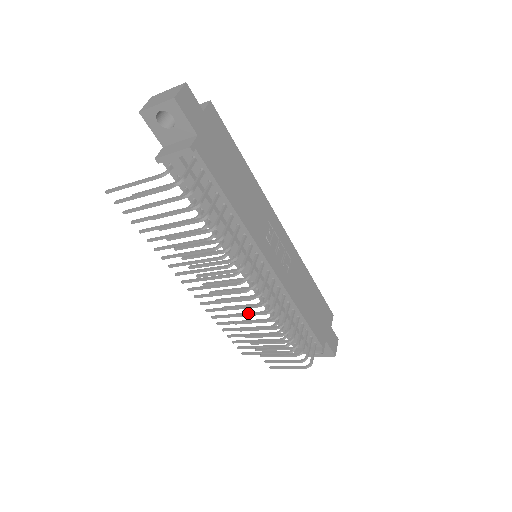
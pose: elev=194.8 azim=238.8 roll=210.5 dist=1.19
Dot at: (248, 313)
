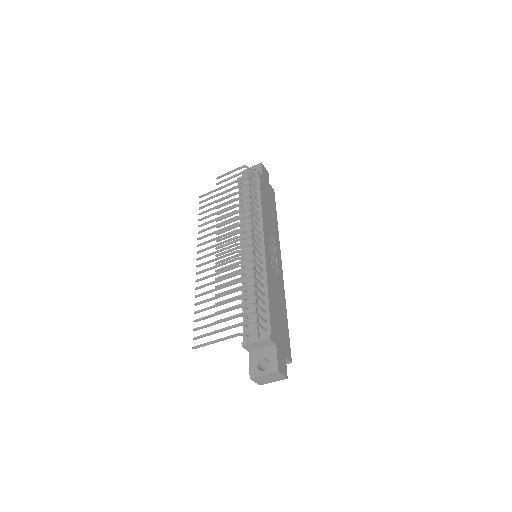
Dot at: (232, 256)
